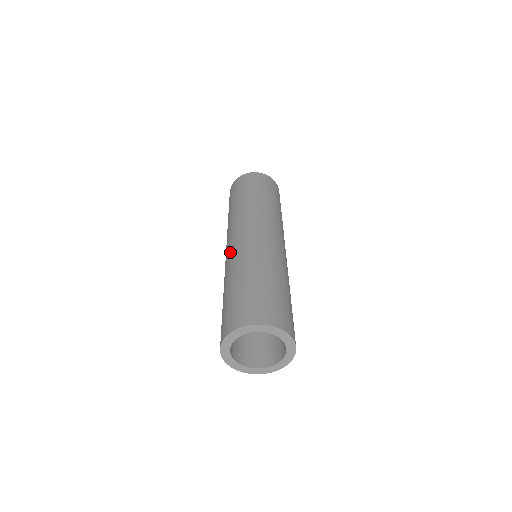
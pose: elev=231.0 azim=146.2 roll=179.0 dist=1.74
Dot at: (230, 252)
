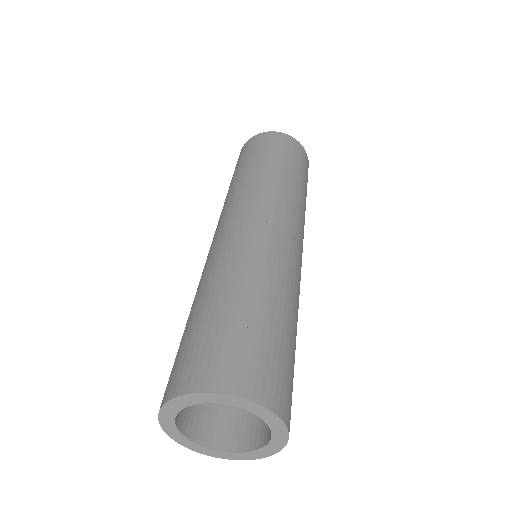
Dot at: occluded
